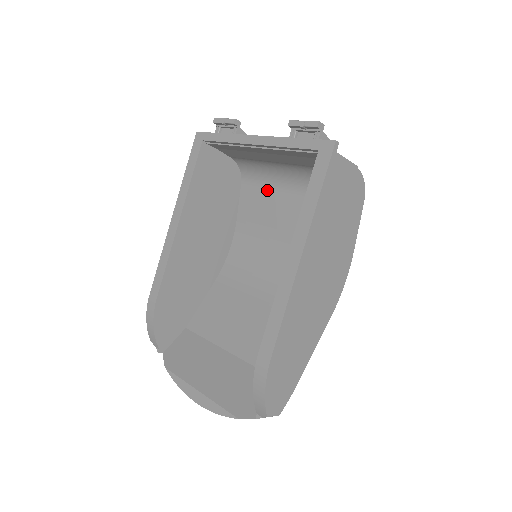
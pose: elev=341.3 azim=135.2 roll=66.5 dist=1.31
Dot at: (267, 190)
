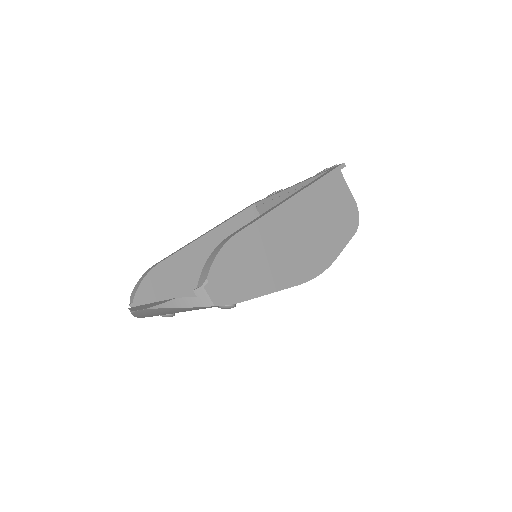
Dot at: occluded
